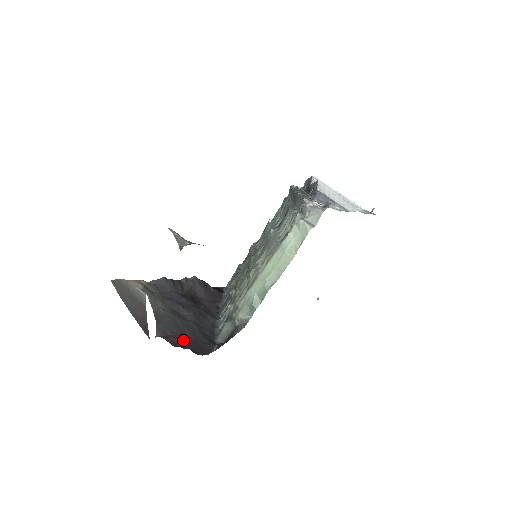
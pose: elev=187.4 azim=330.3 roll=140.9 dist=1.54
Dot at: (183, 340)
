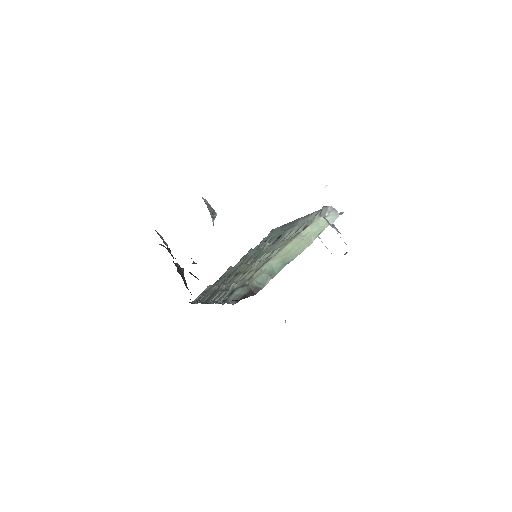
Dot at: occluded
